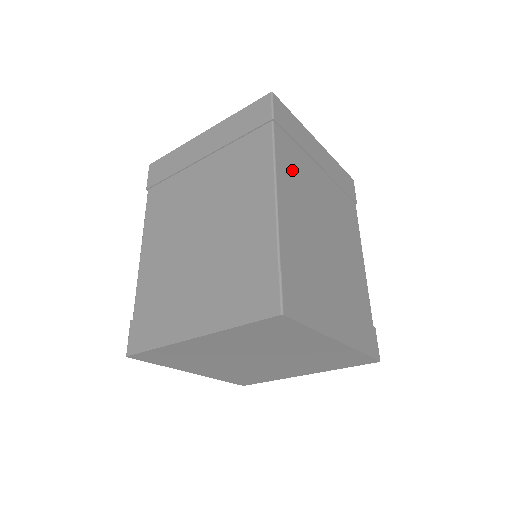
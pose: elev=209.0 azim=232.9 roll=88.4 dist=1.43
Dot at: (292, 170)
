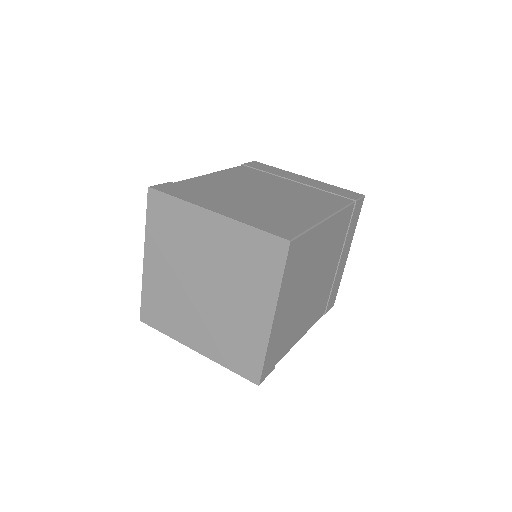
Dot at: (244, 175)
